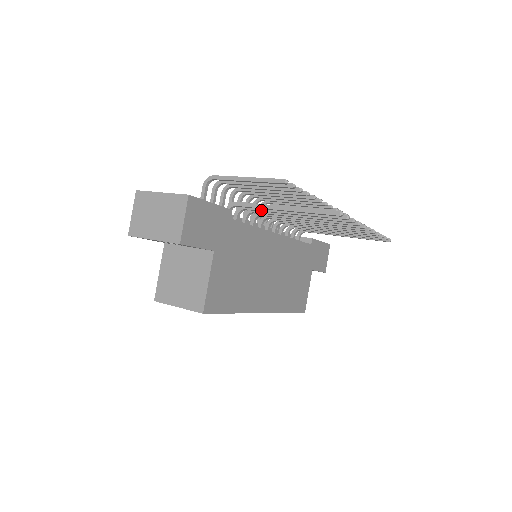
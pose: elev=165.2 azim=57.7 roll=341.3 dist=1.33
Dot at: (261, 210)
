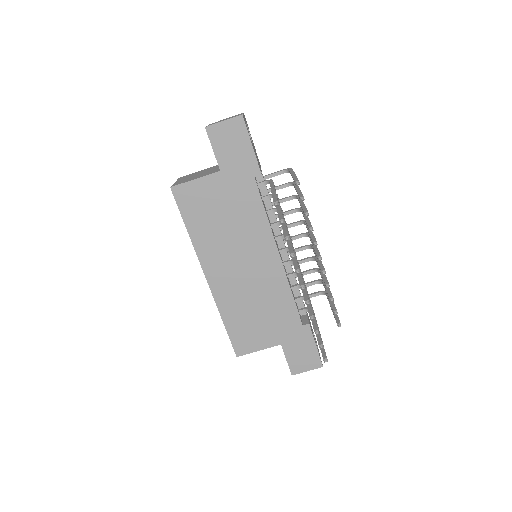
Dot at: occluded
